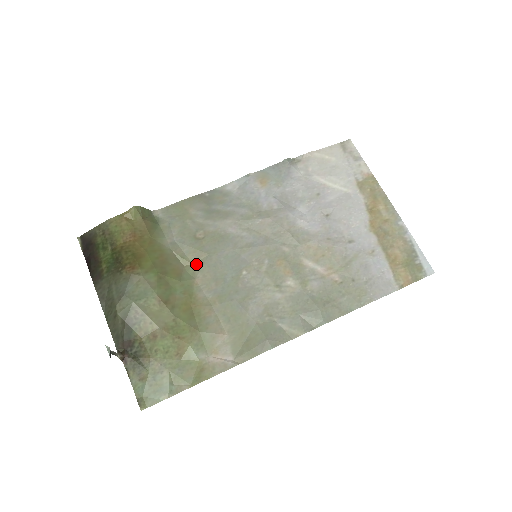
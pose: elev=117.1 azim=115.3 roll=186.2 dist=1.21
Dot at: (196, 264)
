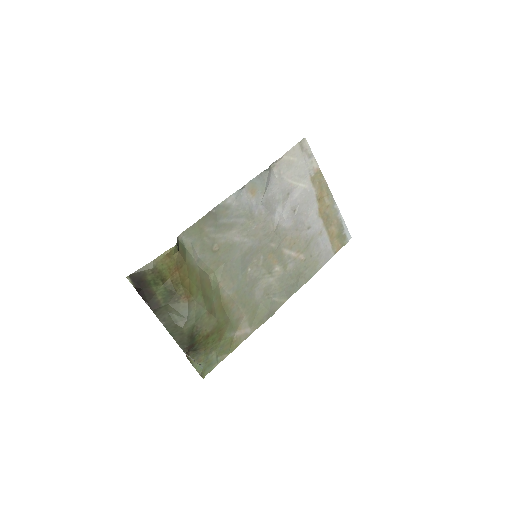
Dot at: (217, 272)
